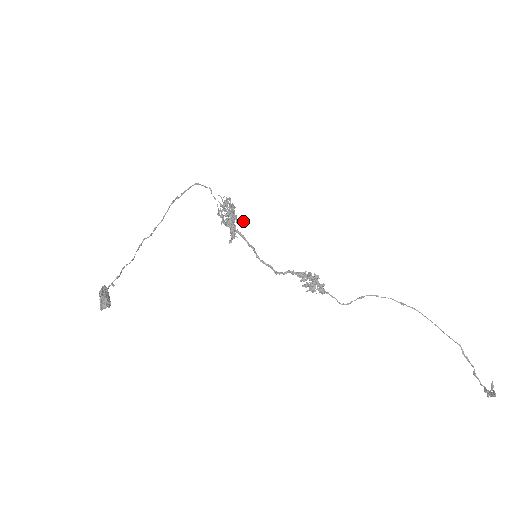
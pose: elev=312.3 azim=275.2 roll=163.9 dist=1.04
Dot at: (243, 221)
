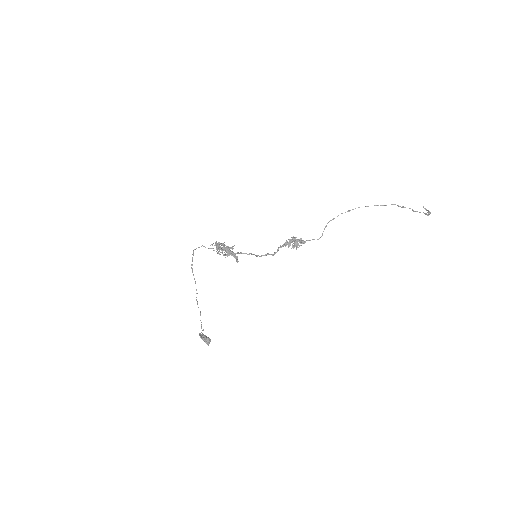
Dot at: occluded
